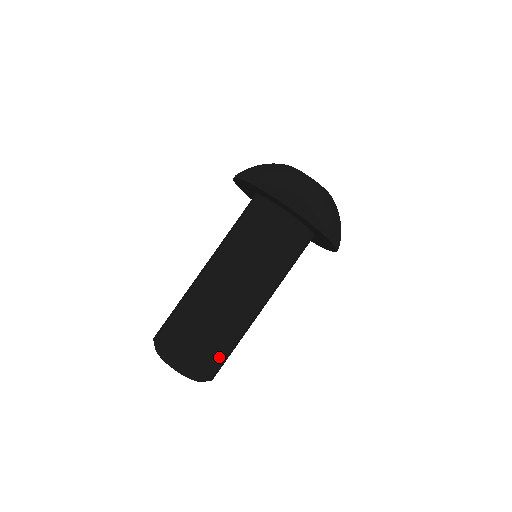
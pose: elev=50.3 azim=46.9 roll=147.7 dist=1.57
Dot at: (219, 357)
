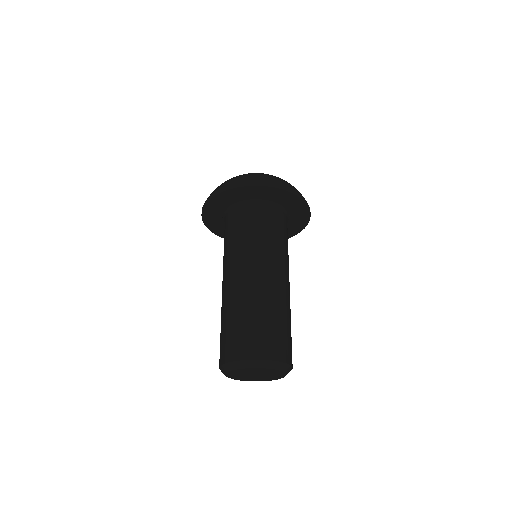
Dot at: (285, 337)
